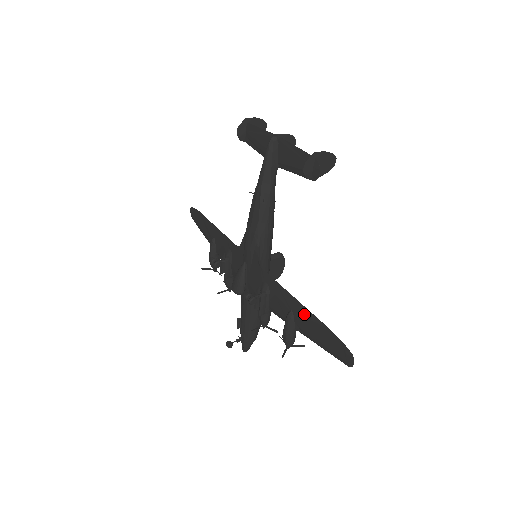
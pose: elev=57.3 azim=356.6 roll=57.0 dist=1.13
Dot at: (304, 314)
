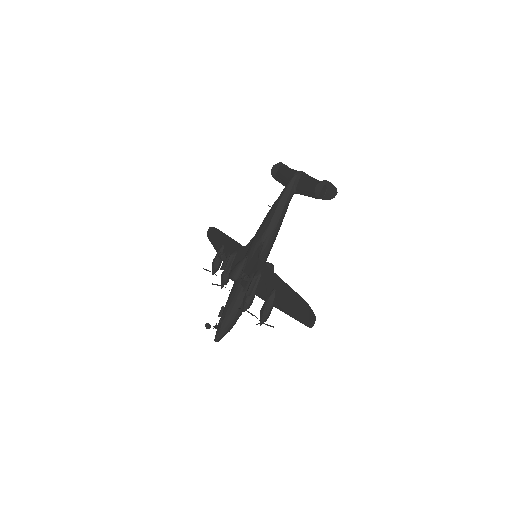
Dot at: (285, 290)
